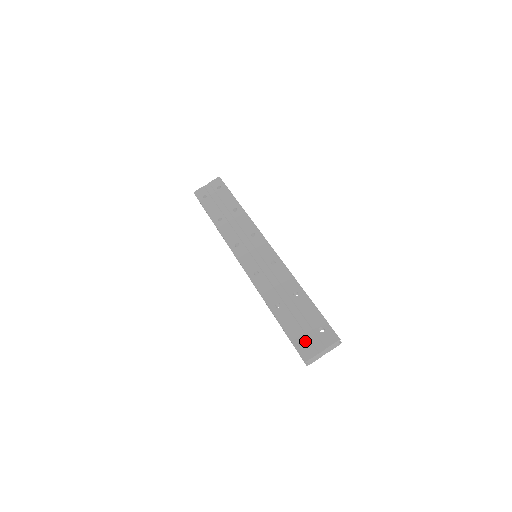
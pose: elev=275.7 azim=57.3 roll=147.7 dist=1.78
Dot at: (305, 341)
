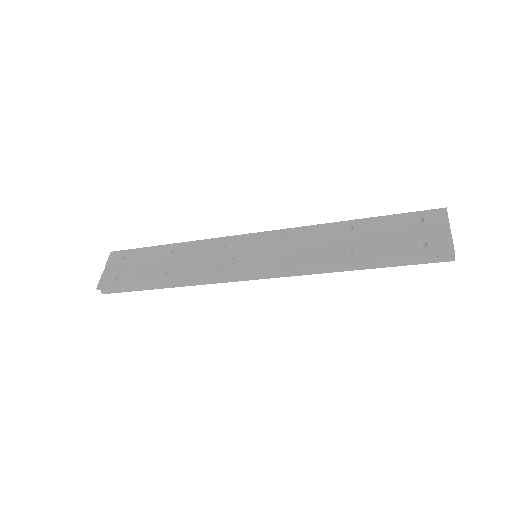
Dot at: (423, 242)
